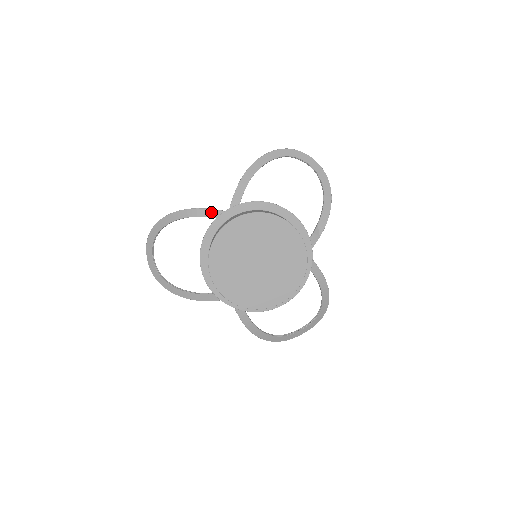
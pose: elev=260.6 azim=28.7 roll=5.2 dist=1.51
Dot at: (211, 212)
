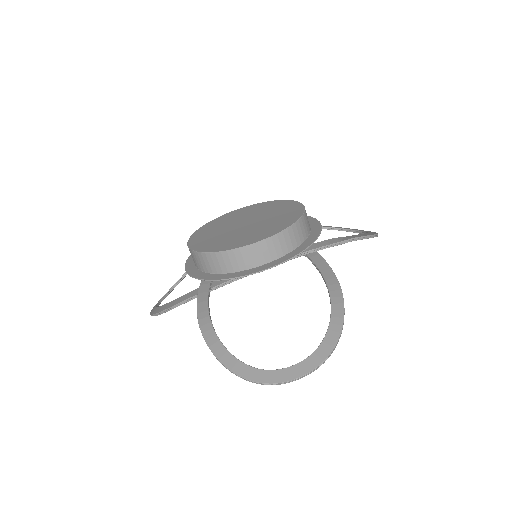
Dot at: occluded
